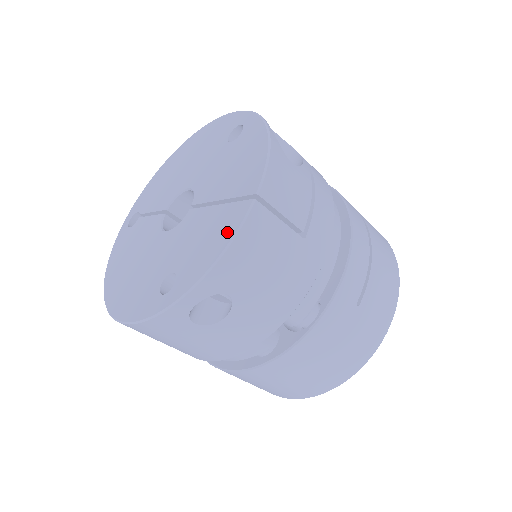
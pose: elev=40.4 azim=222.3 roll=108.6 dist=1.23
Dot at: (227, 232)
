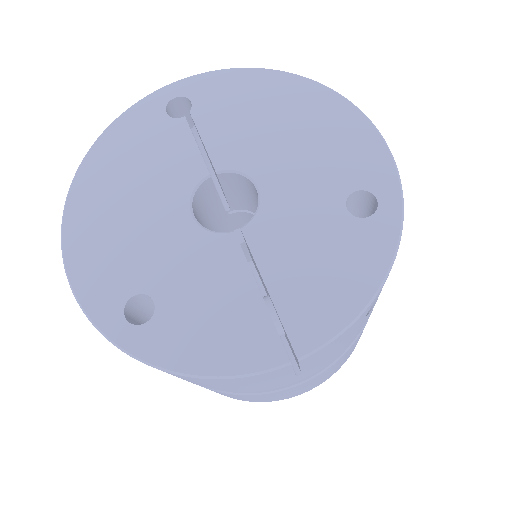
Dot at: (235, 357)
